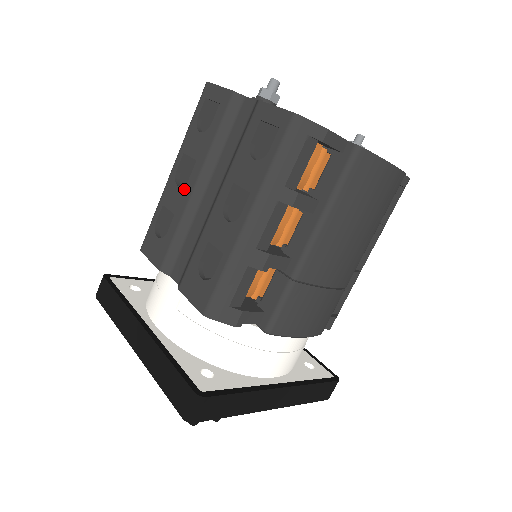
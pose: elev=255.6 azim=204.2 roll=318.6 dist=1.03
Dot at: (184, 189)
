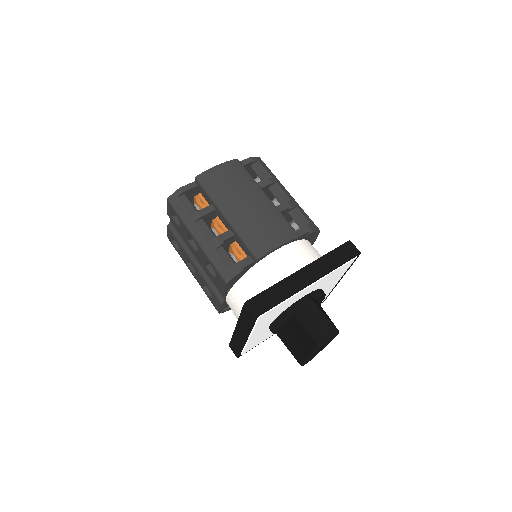
Dot at: (195, 271)
